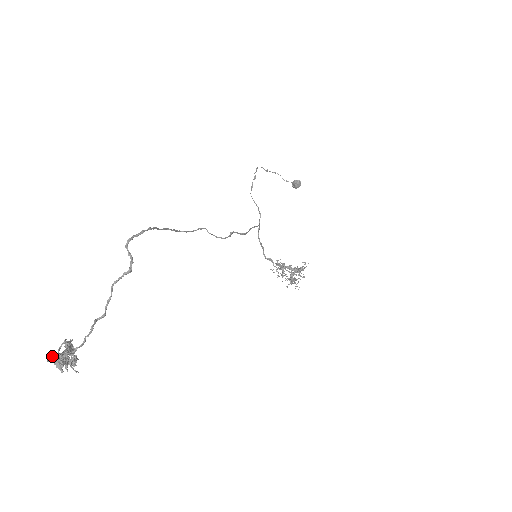
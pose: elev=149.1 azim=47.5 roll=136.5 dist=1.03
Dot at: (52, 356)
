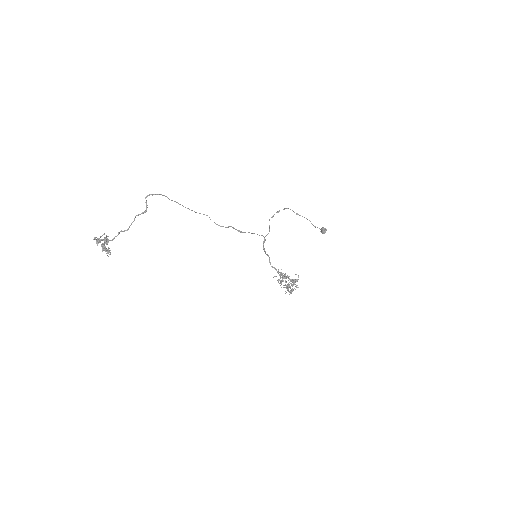
Dot at: (96, 237)
